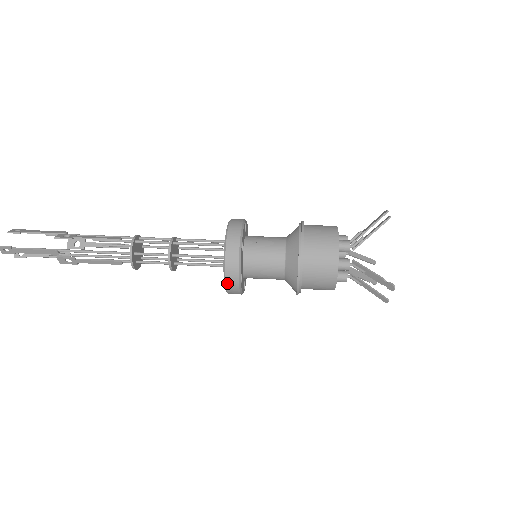
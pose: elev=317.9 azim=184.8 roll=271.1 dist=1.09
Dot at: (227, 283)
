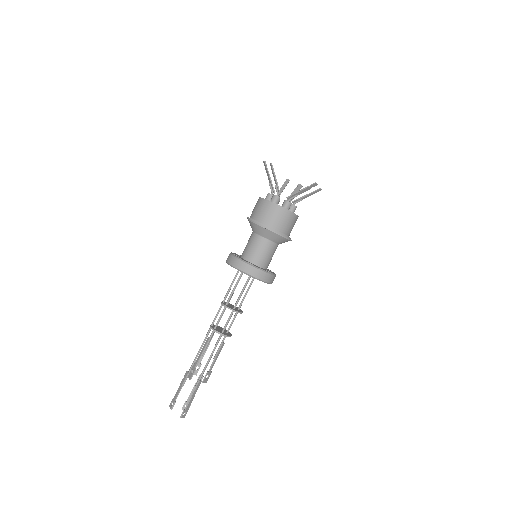
Dot at: (268, 282)
